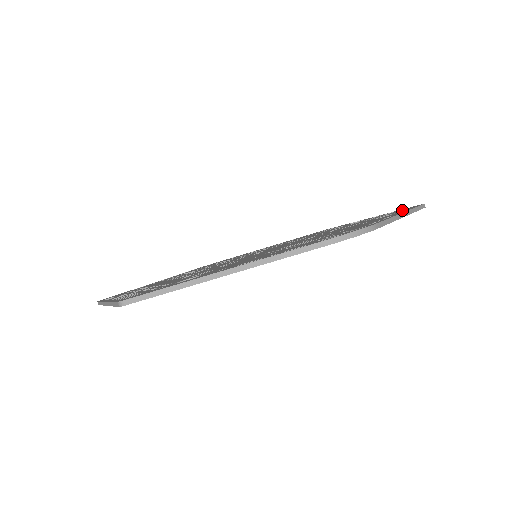
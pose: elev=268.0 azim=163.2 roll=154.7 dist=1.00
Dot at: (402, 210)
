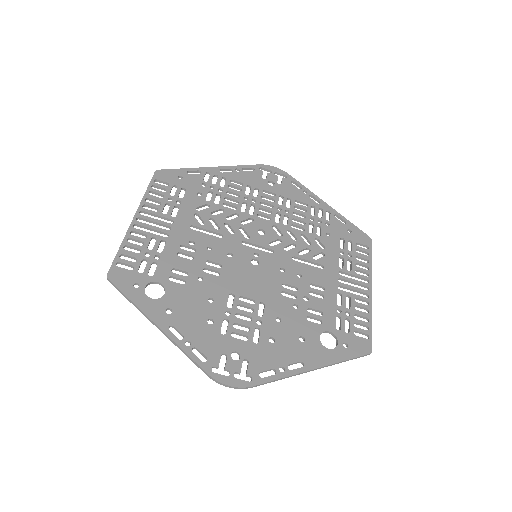
Dot at: (350, 343)
